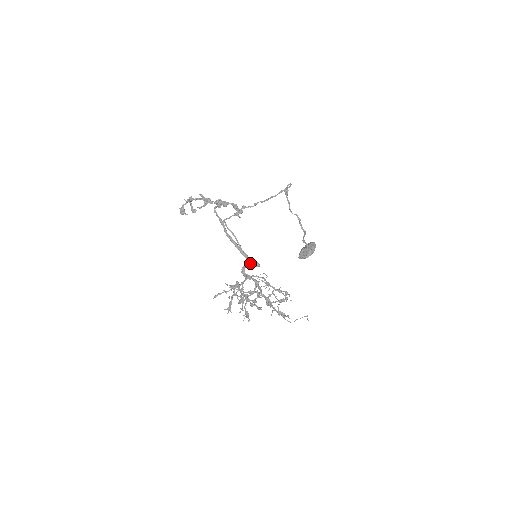
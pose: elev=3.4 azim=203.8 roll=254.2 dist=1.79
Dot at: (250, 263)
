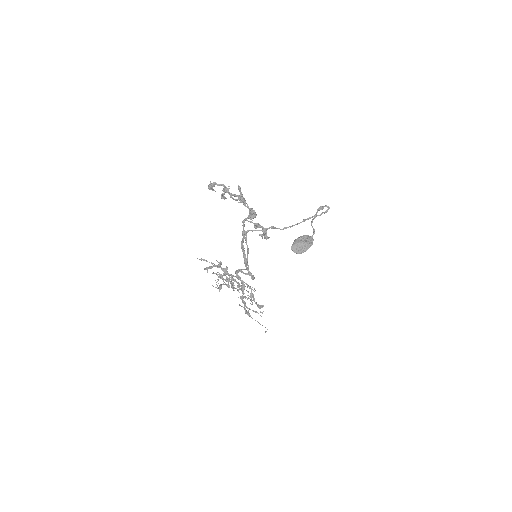
Dot at: (247, 274)
